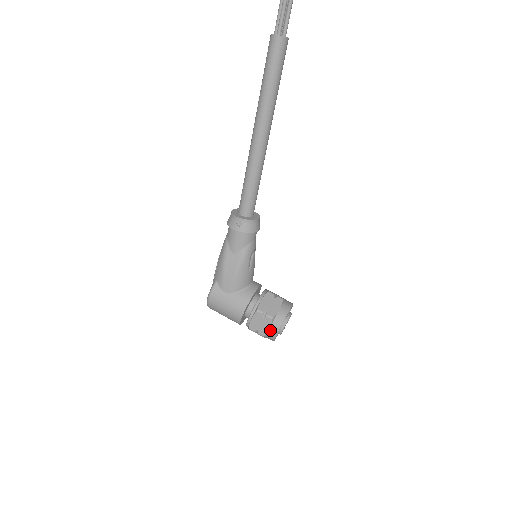
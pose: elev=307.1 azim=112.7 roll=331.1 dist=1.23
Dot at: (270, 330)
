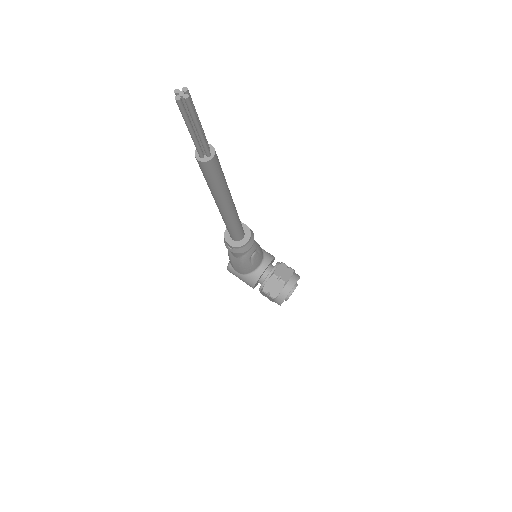
Dot at: (275, 302)
